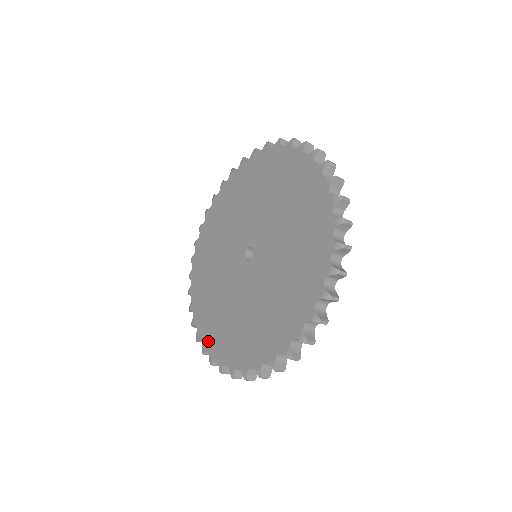
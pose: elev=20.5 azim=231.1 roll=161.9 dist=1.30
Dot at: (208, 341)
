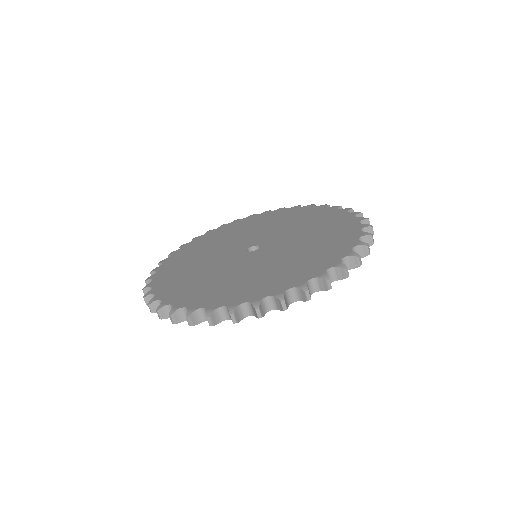
Dot at: (238, 299)
